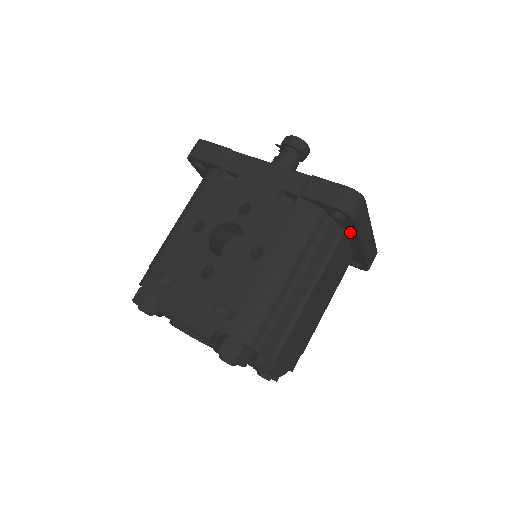
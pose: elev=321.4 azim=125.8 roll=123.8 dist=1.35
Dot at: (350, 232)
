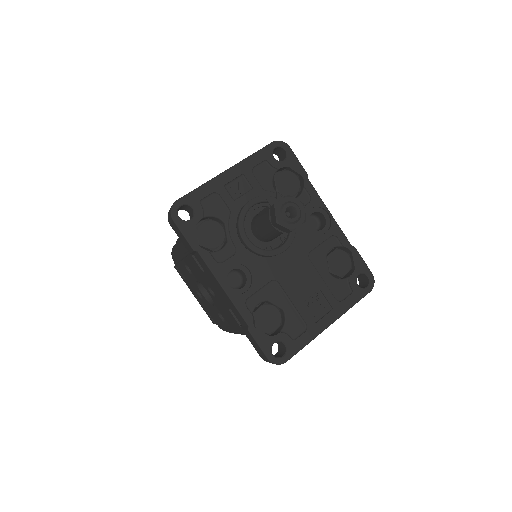
Dot at: occluded
